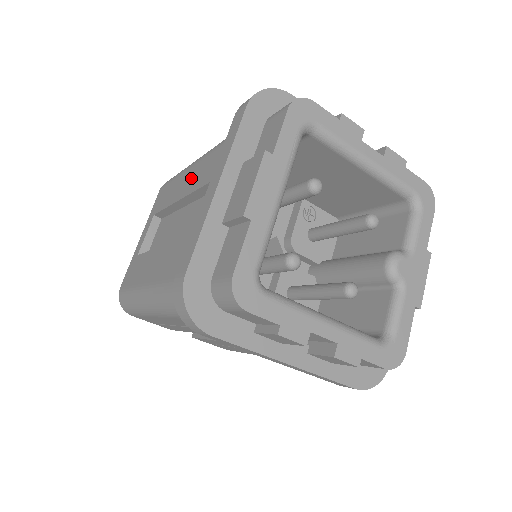
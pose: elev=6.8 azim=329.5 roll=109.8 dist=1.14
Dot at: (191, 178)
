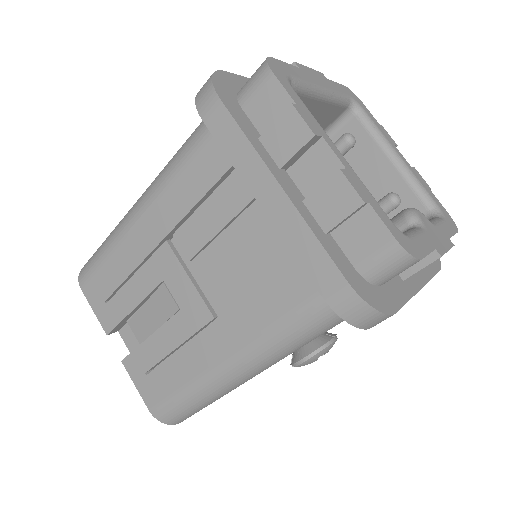
Dot at: occluded
